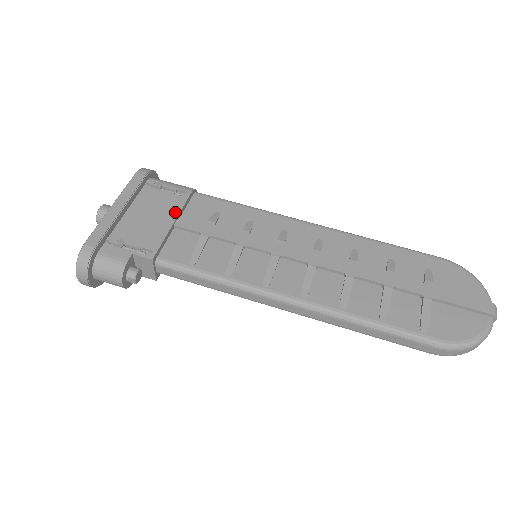
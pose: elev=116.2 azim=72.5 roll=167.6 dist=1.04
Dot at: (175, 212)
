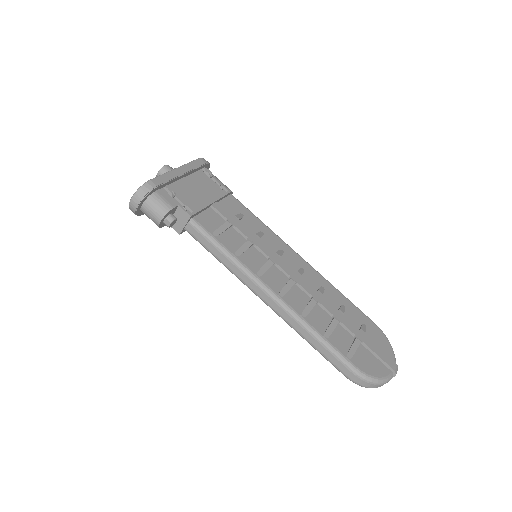
Dot at: (216, 197)
